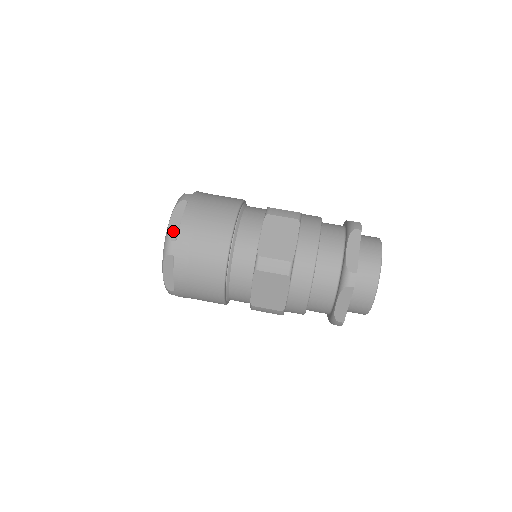
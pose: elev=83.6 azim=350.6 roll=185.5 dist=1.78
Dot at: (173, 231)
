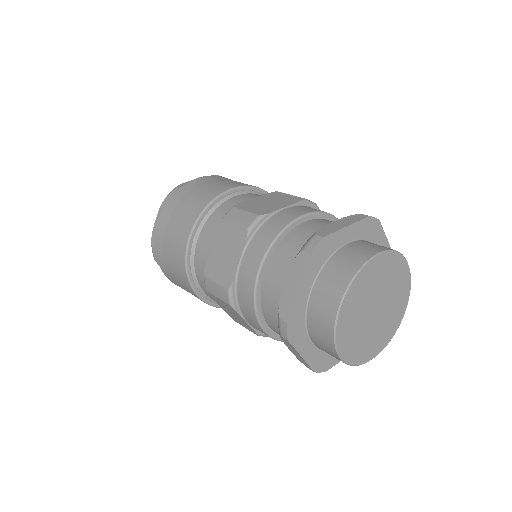
Dot at: occluded
